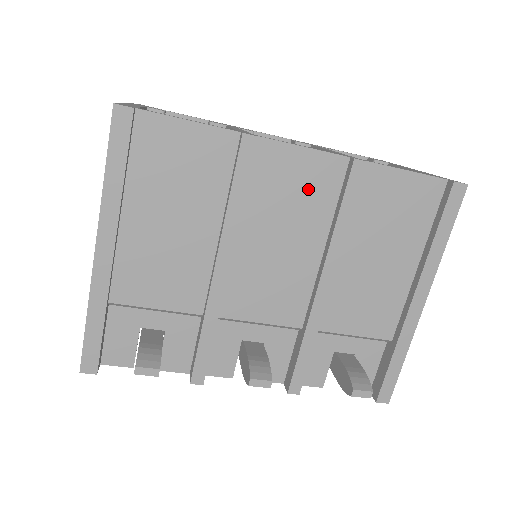
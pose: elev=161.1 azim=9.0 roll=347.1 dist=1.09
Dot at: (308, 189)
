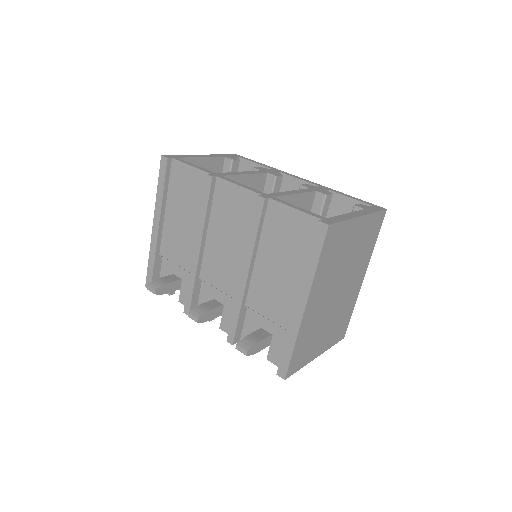
Dot at: (240, 211)
